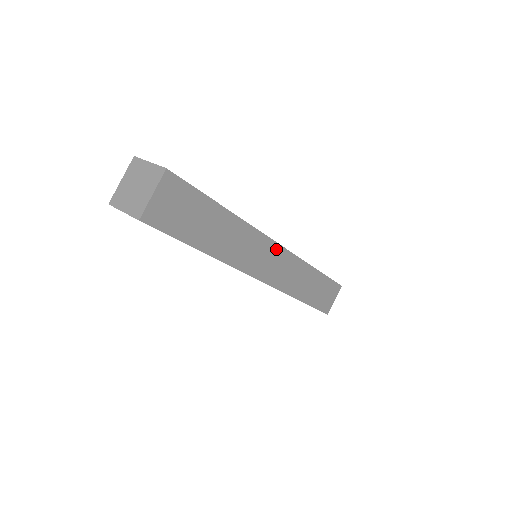
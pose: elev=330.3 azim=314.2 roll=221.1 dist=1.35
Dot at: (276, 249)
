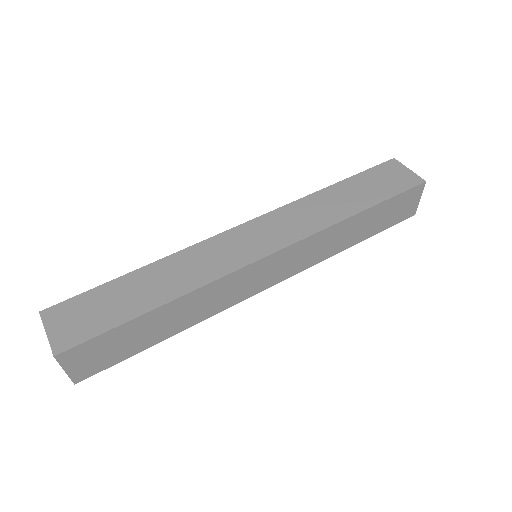
Dot at: (266, 261)
